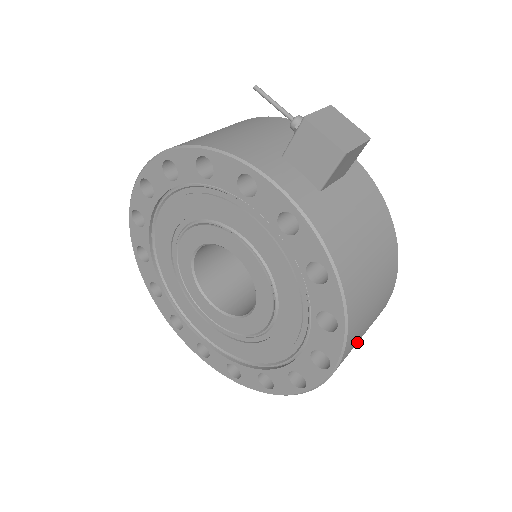
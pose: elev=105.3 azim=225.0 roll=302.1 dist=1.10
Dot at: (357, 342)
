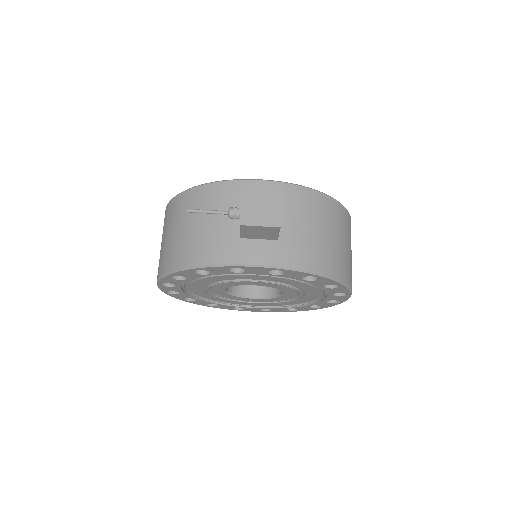
Dot at: occluded
